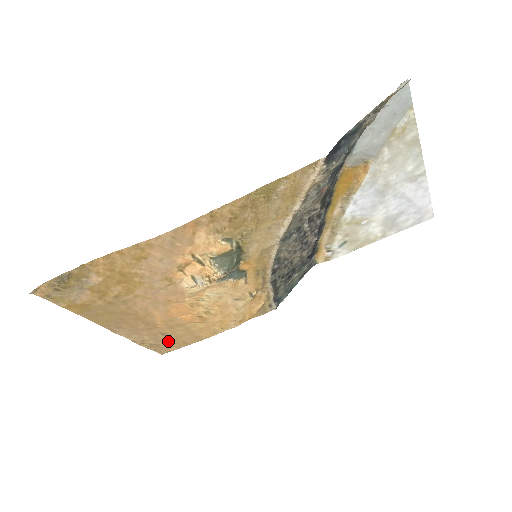
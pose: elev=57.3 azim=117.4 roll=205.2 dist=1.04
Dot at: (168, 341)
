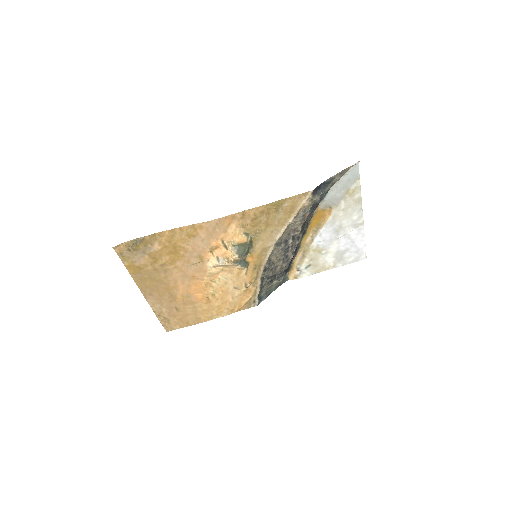
Dot at: (177, 318)
